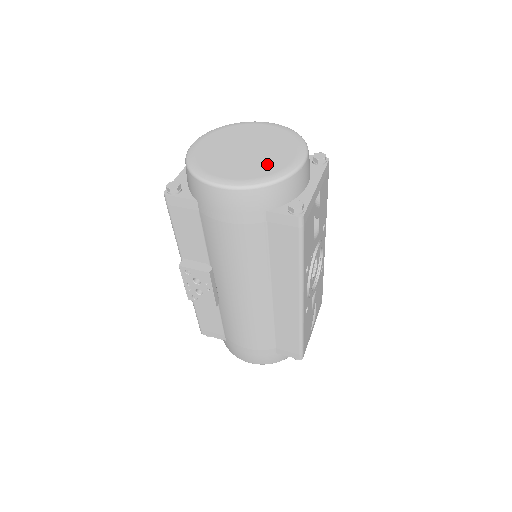
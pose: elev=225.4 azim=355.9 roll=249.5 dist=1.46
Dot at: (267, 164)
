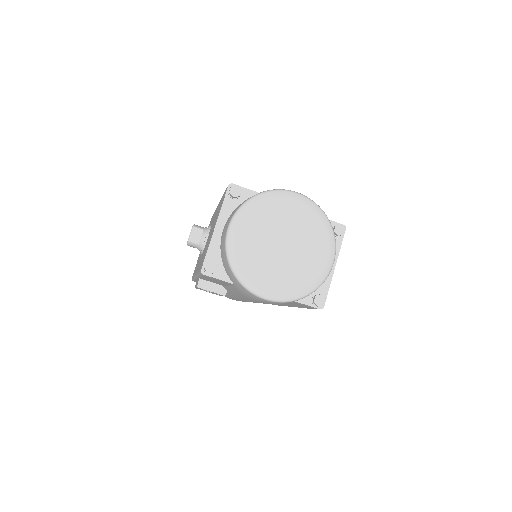
Dot at: (303, 271)
